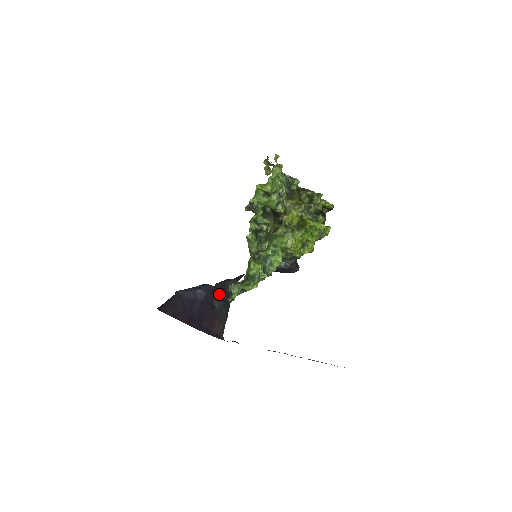
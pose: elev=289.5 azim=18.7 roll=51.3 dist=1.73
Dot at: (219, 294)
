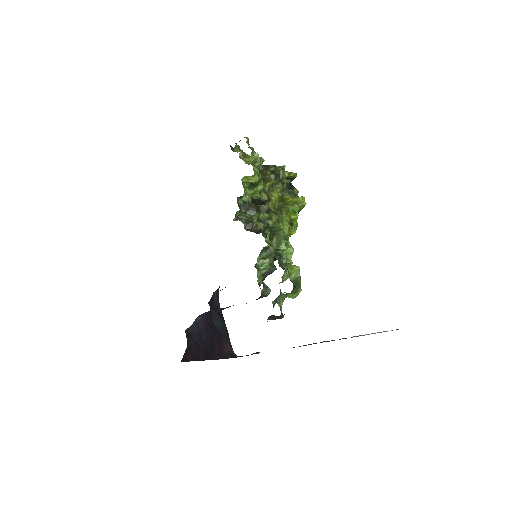
Dot at: (214, 311)
